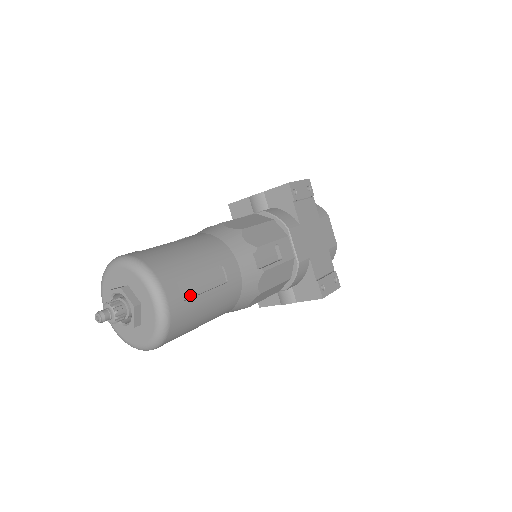
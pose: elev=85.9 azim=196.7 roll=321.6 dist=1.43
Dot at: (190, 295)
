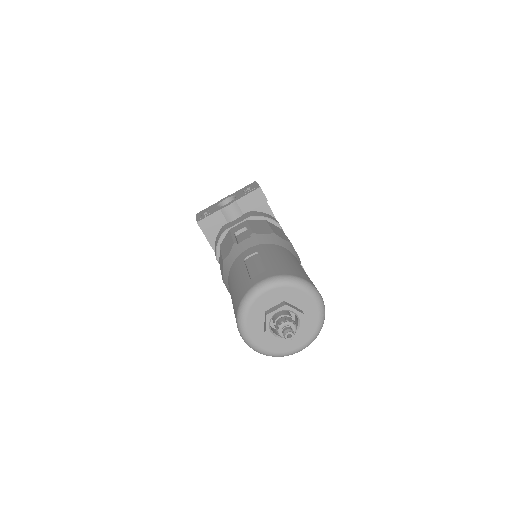
Dot at: occluded
